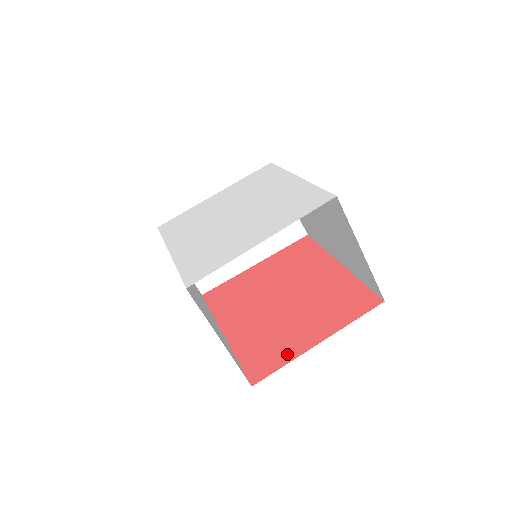
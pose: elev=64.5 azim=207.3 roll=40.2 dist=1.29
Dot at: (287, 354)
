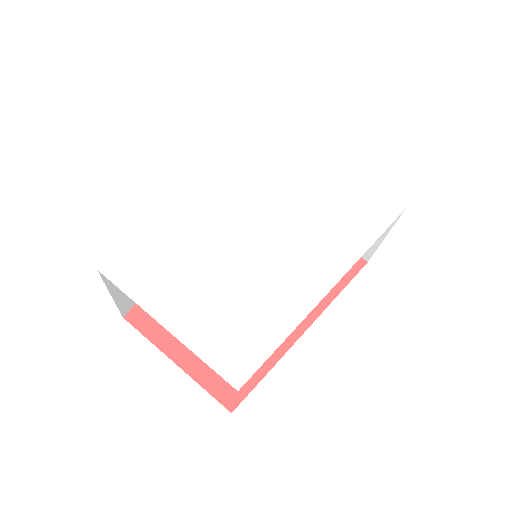
Dot at: (162, 335)
